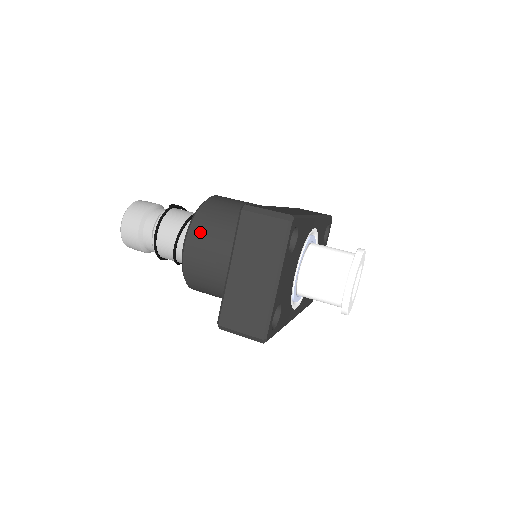
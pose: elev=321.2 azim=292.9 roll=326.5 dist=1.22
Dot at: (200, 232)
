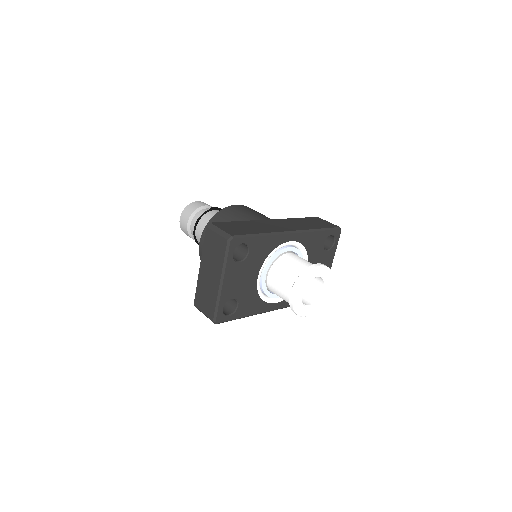
Dot at: occluded
